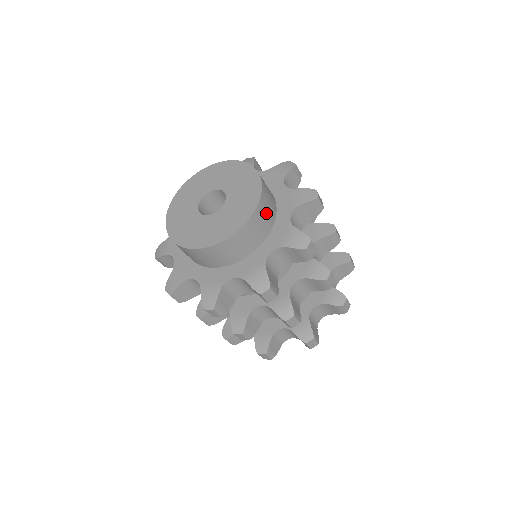
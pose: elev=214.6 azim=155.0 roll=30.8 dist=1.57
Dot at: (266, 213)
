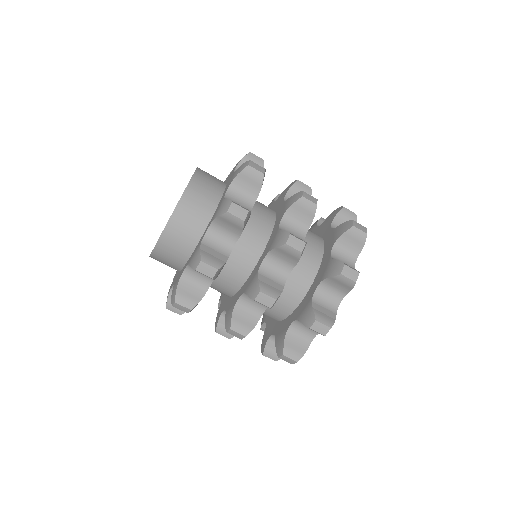
Dot at: (210, 179)
